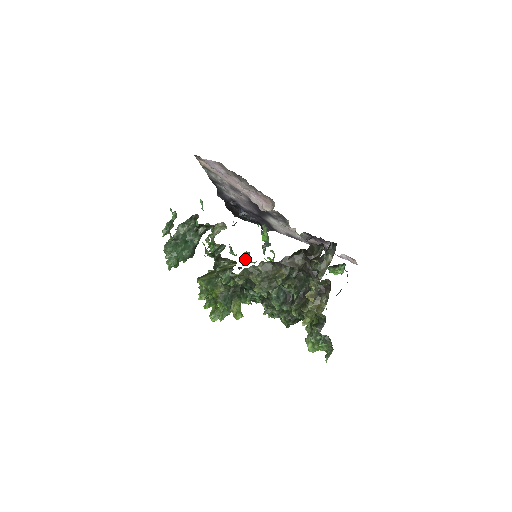
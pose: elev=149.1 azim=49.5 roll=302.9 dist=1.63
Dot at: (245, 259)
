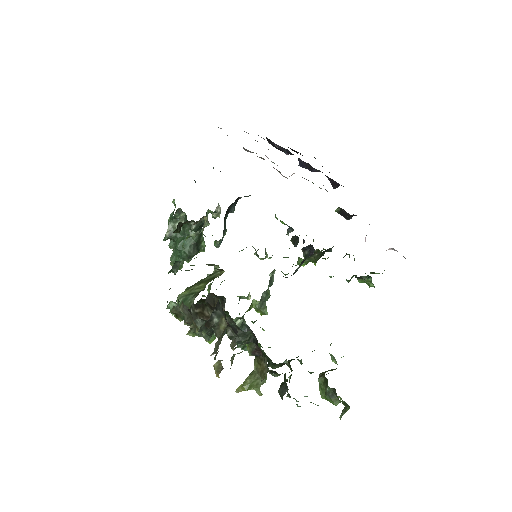
Dot at: (257, 254)
